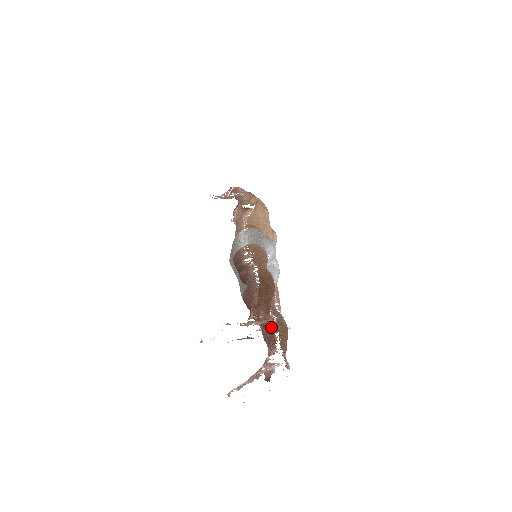
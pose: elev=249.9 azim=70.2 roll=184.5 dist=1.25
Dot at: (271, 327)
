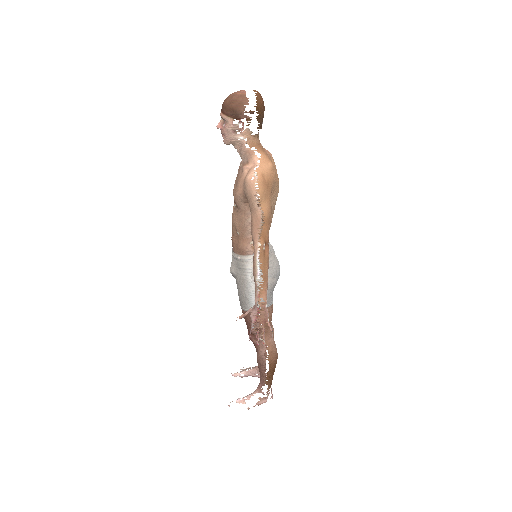
Dot at: (272, 398)
